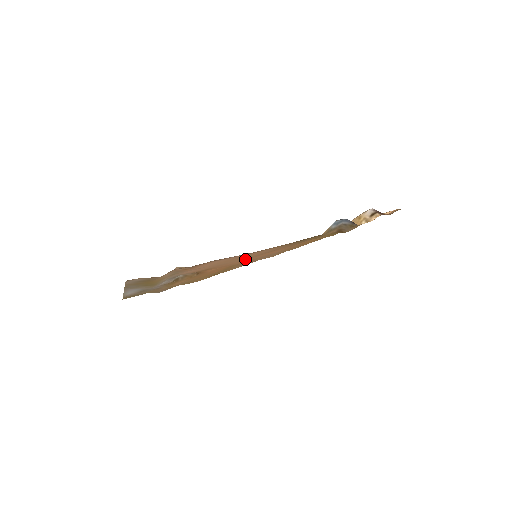
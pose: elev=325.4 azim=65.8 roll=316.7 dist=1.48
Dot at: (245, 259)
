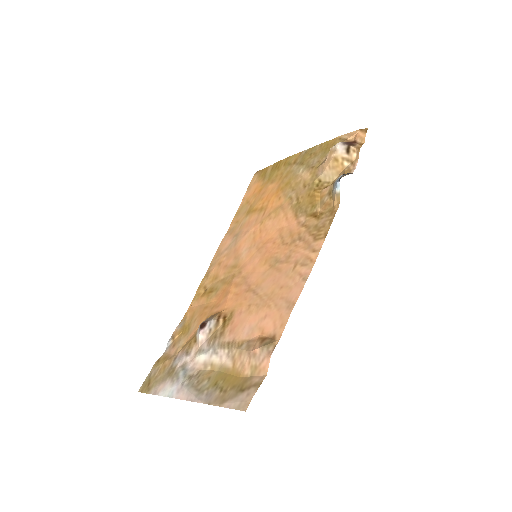
Dot at: (267, 273)
